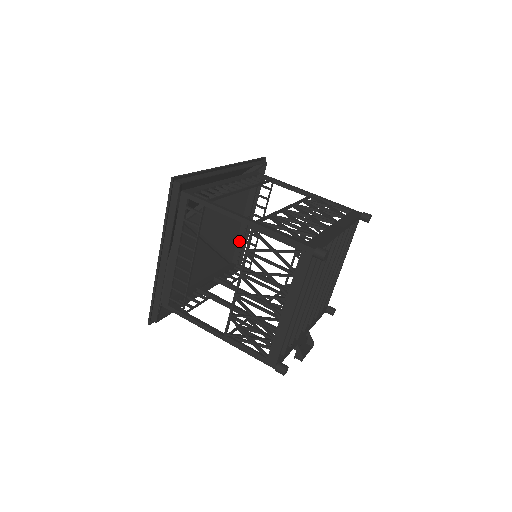
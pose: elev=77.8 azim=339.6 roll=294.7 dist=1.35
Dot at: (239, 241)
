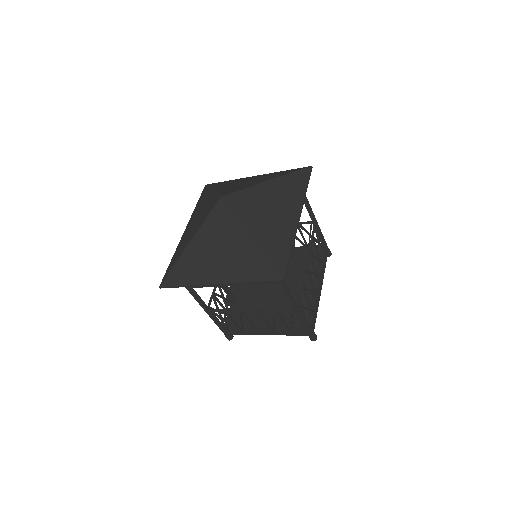
Dot at: occluded
